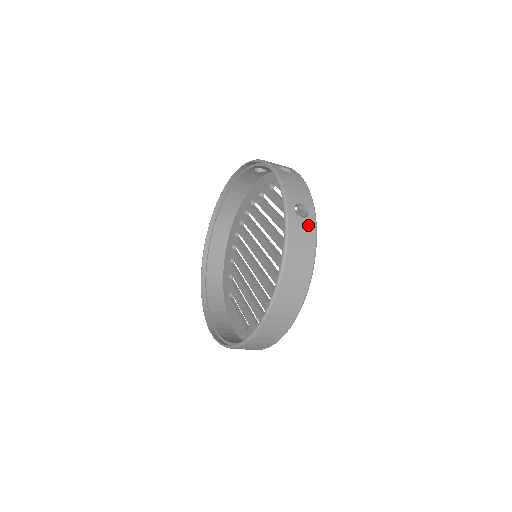
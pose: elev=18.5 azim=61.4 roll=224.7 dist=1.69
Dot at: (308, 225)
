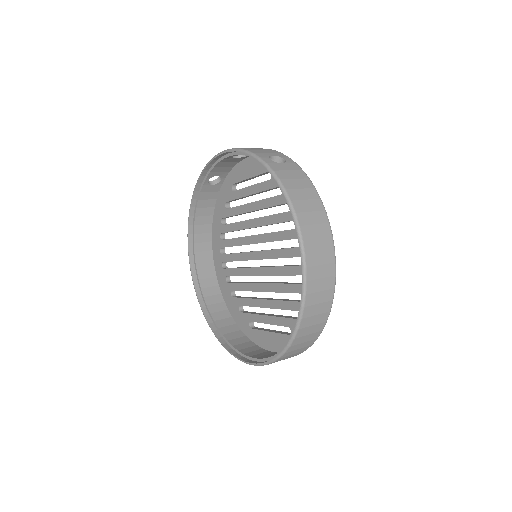
Dot at: (292, 167)
